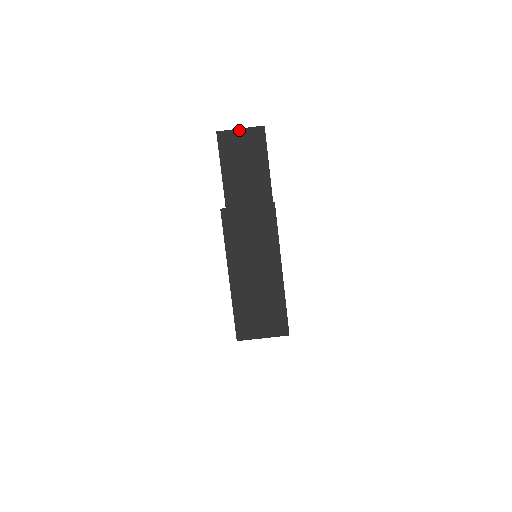
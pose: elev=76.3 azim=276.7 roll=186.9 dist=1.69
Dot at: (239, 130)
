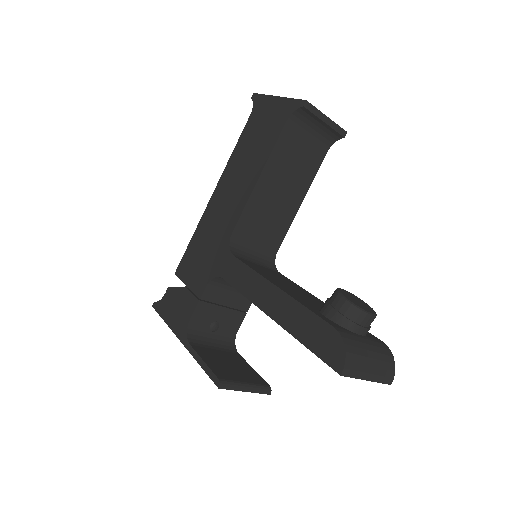
Dot at: (364, 379)
